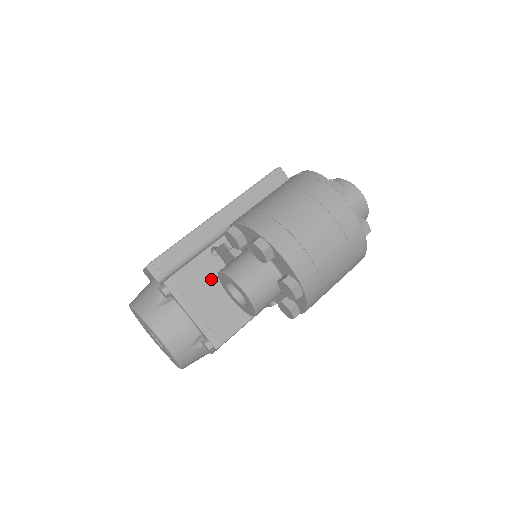
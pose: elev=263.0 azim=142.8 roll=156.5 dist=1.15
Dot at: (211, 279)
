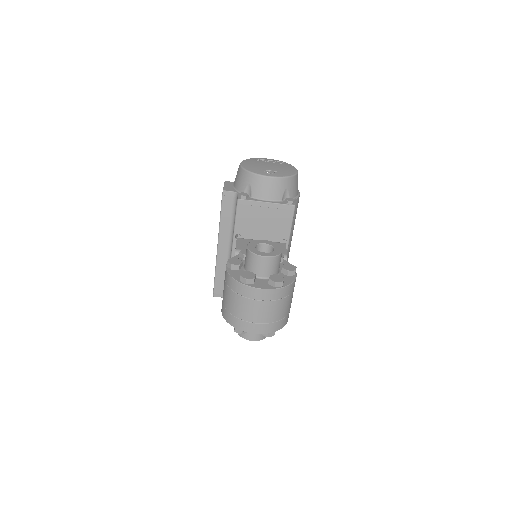
Dot at: occluded
